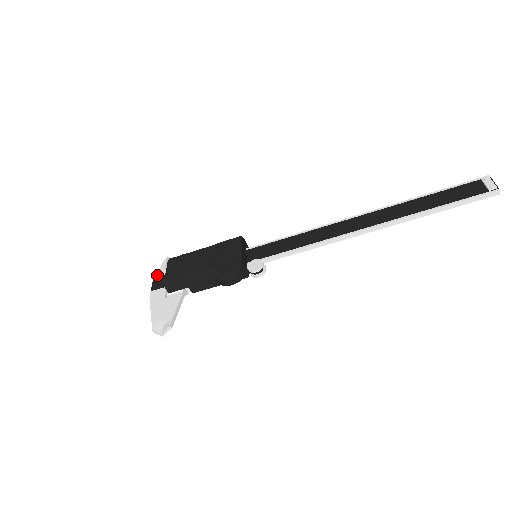
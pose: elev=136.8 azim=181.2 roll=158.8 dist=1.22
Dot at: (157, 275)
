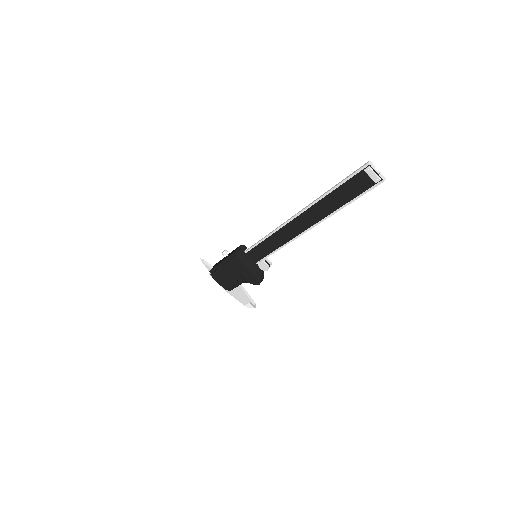
Dot at: occluded
